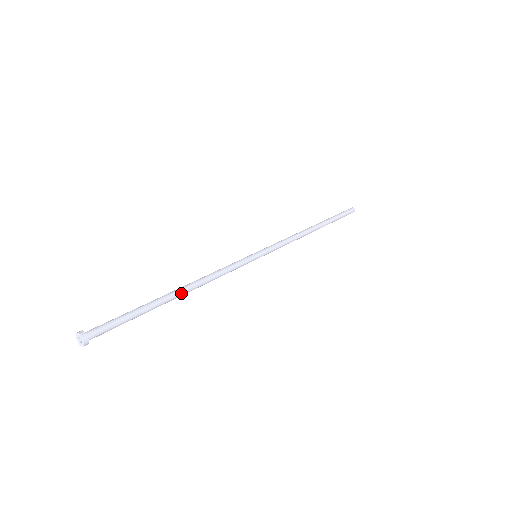
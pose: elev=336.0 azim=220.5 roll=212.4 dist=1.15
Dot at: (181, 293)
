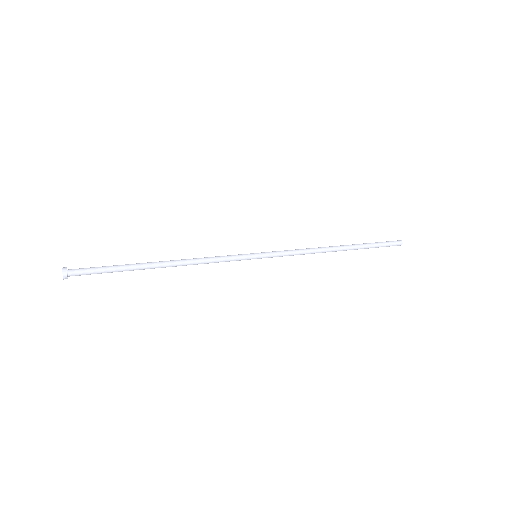
Dot at: (163, 265)
